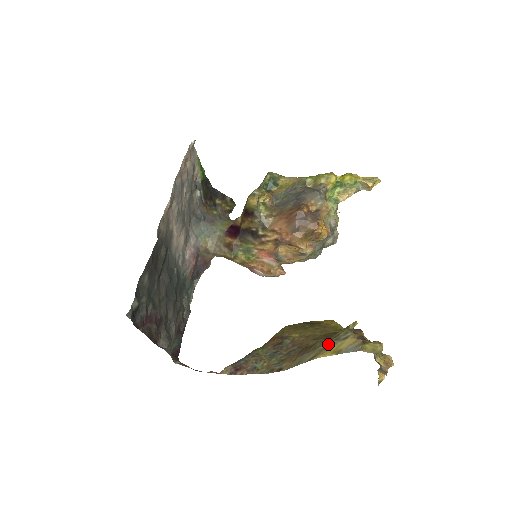
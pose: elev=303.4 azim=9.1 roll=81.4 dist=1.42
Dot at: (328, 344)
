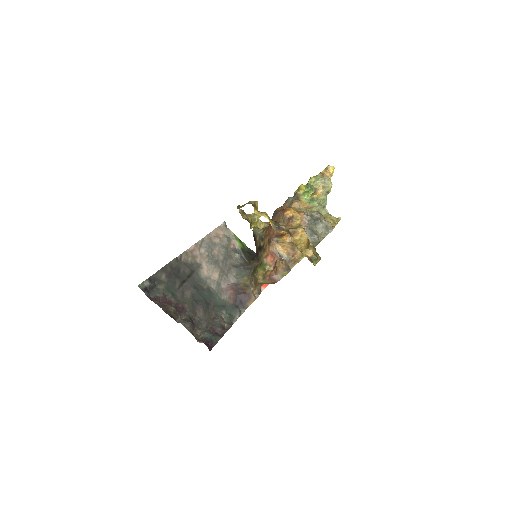
Dot at: occluded
